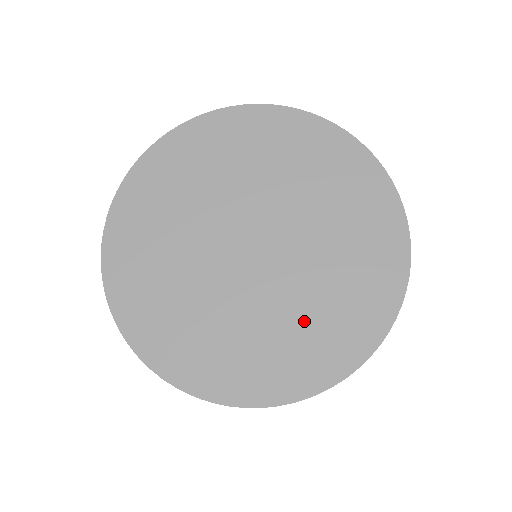
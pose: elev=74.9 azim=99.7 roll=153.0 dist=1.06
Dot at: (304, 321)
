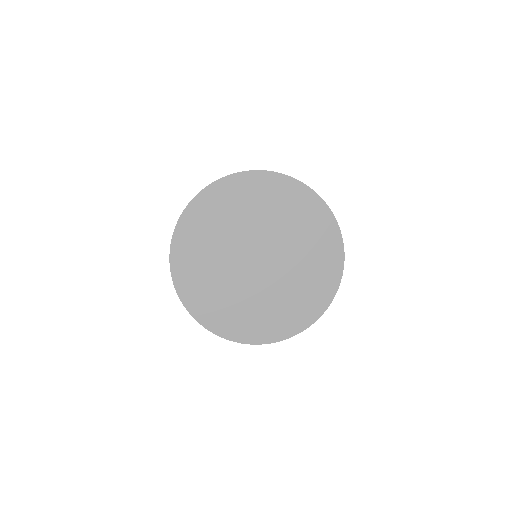
Dot at: (247, 308)
